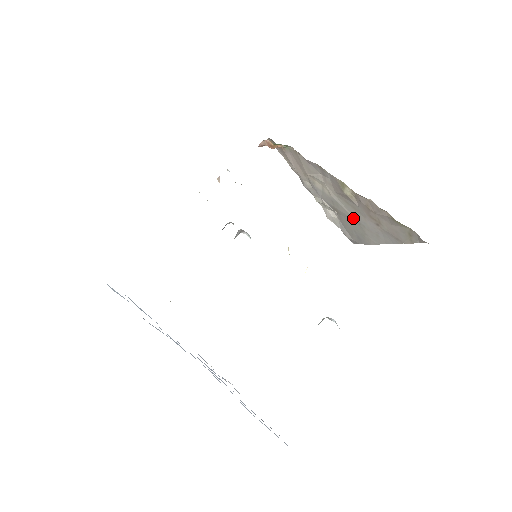
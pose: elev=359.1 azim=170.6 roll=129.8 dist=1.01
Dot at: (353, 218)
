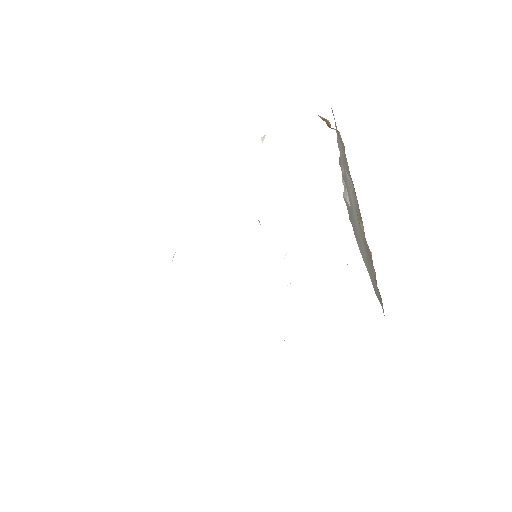
Dot at: (357, 229)
